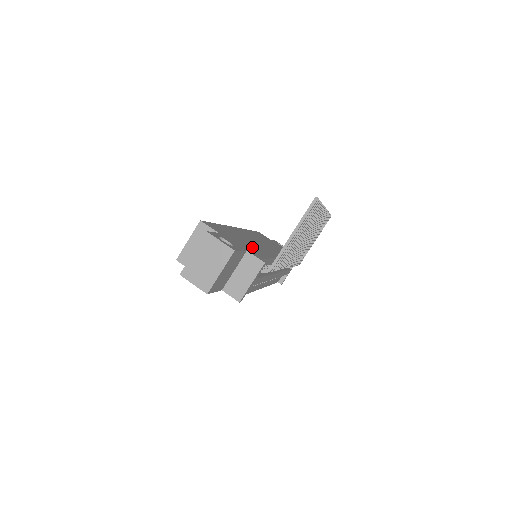
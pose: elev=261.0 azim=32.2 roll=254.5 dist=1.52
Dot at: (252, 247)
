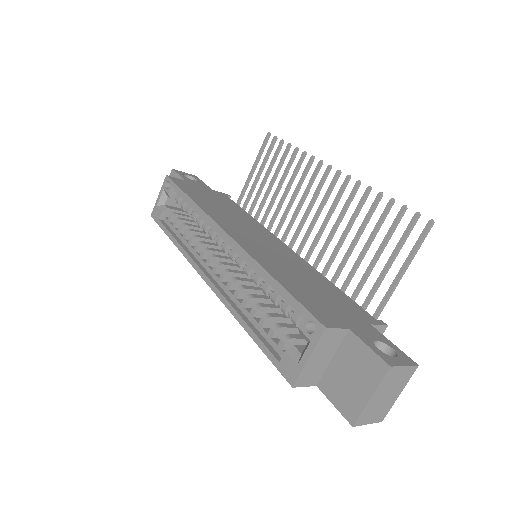
Dot at: (324, 288)
